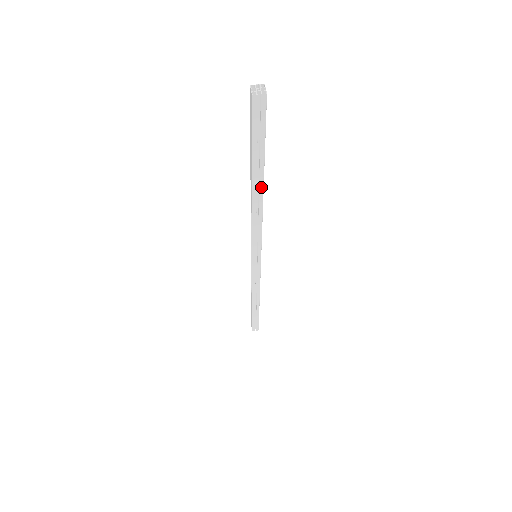
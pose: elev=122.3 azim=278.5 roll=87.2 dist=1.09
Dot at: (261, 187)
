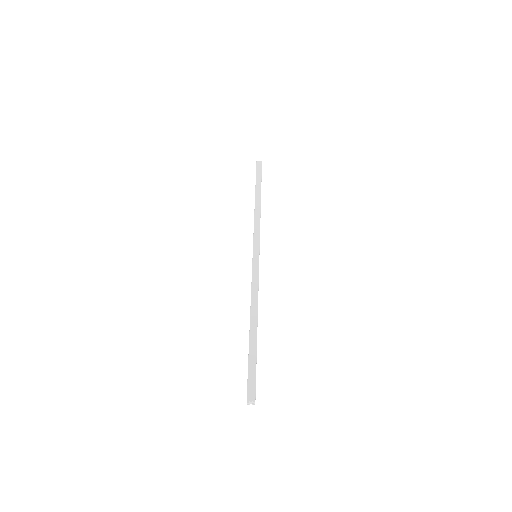
Dot at: occluded
